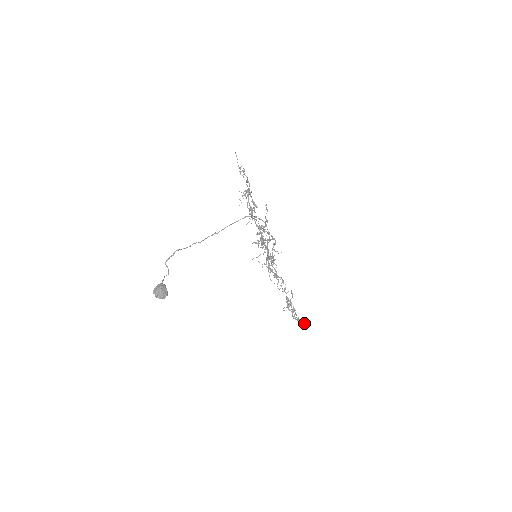
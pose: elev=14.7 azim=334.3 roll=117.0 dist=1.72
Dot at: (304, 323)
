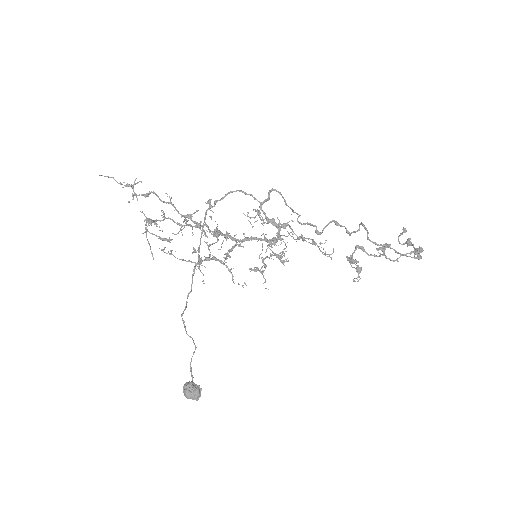
Dot at: (418, 248)
